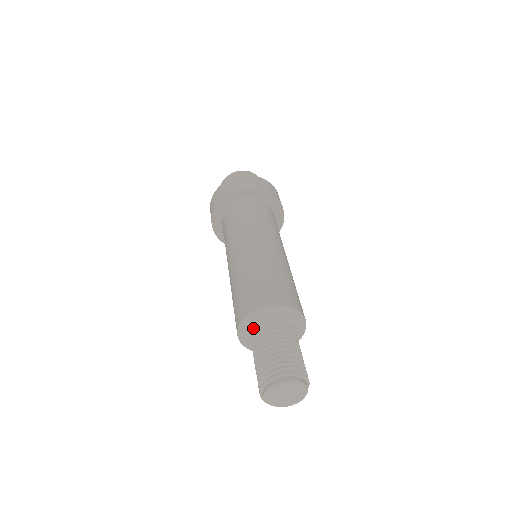
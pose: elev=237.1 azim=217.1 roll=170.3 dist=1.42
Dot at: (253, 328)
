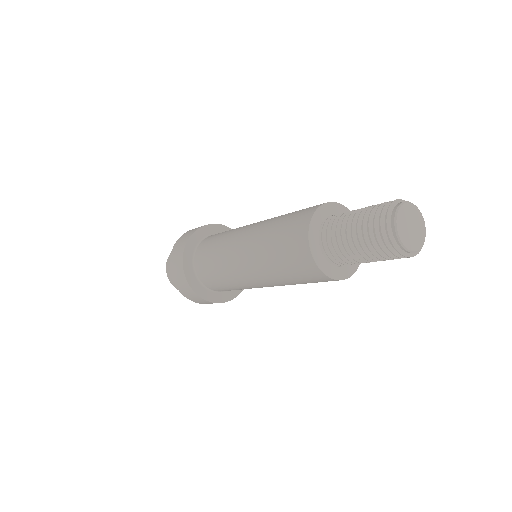
Dot at: (324, 245)
